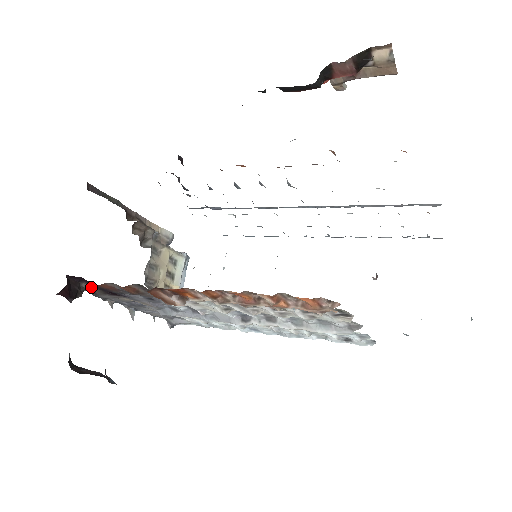
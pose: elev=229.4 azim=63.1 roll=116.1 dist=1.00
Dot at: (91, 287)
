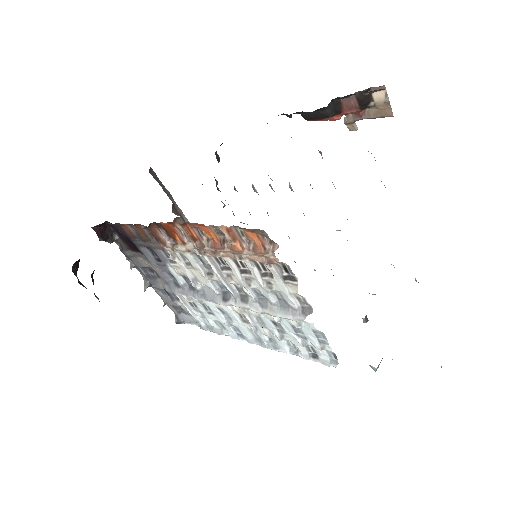
Dot at: (121, 241)
